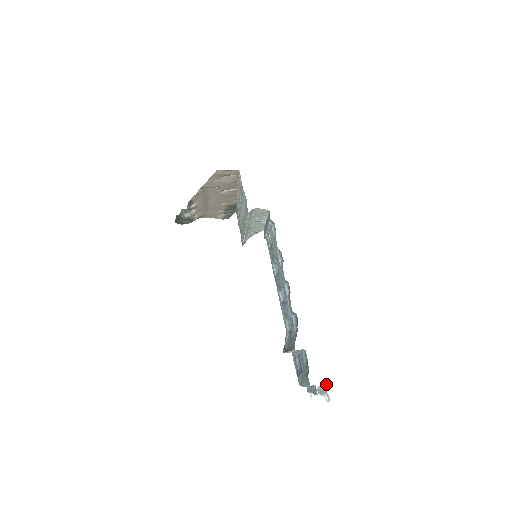
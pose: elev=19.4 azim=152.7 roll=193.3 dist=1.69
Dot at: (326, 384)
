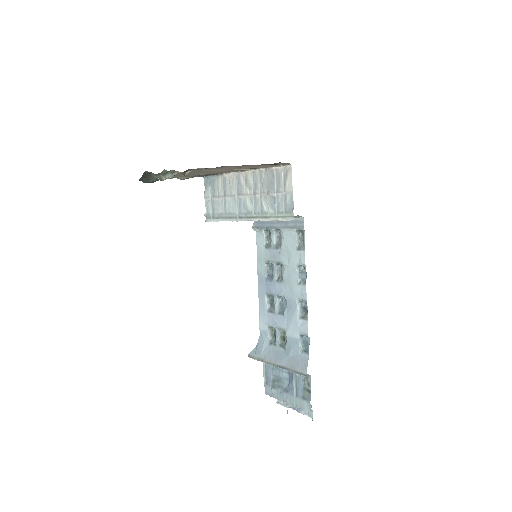
Dot at: occluded
